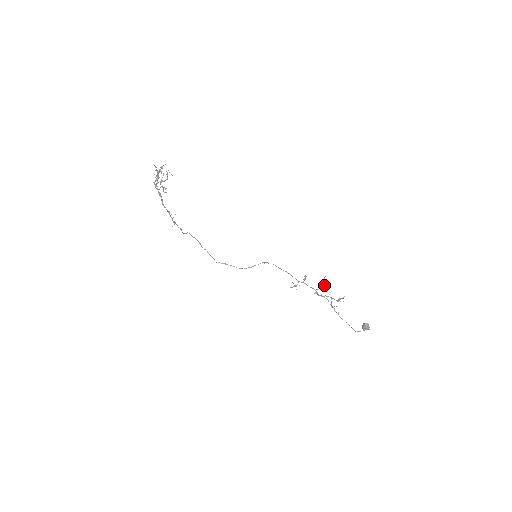
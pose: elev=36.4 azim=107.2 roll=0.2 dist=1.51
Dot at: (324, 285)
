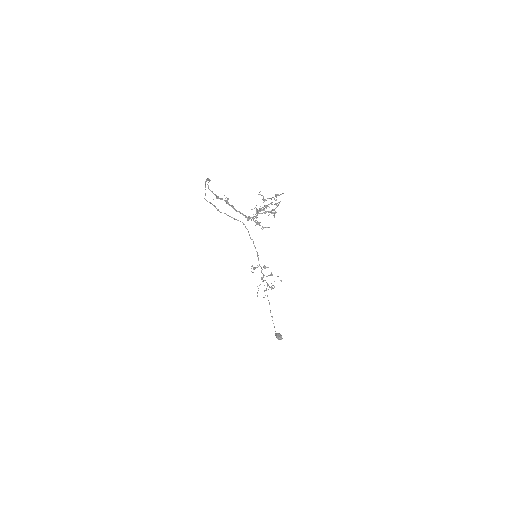
Dot at: (272, 274)
